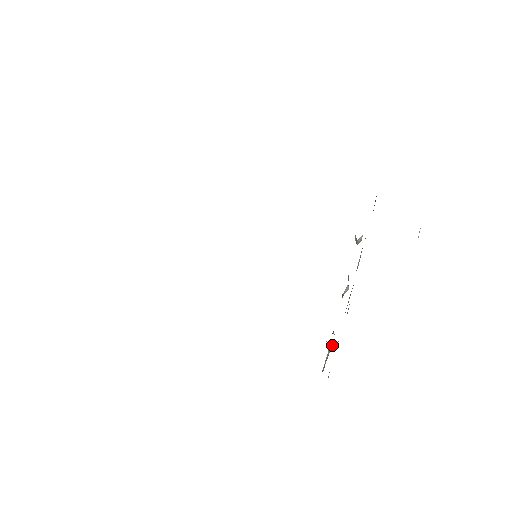
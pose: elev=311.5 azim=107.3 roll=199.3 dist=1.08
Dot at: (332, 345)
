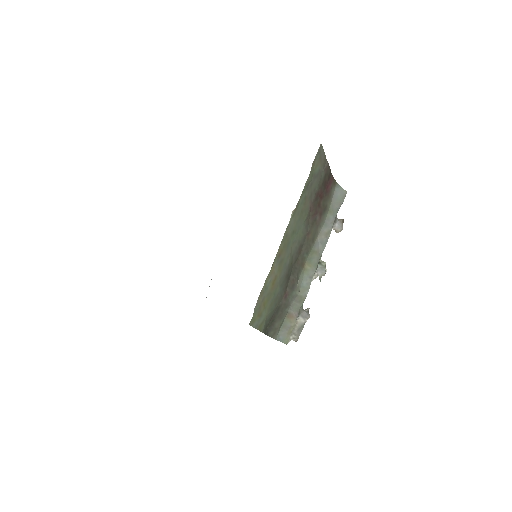
Dot at: (304, 319)
